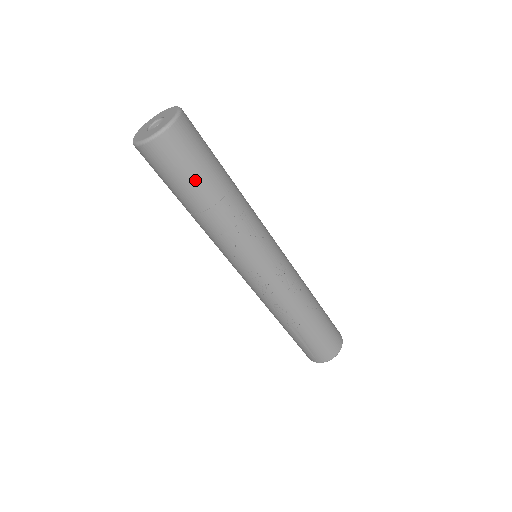
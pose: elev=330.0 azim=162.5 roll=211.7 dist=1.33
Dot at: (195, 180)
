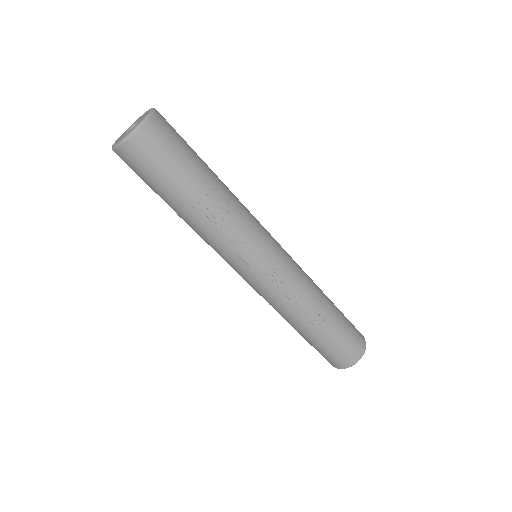
Dot at: (165, 186)
